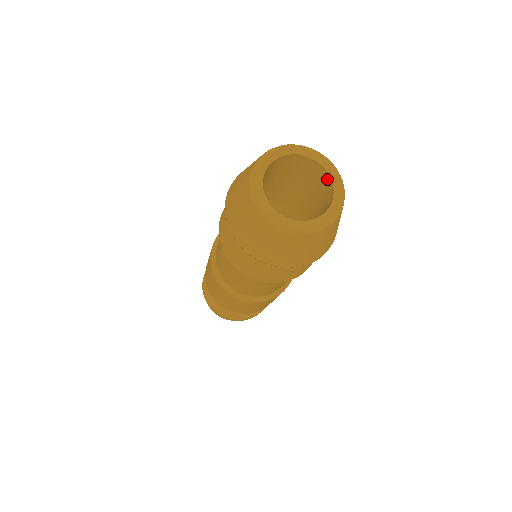
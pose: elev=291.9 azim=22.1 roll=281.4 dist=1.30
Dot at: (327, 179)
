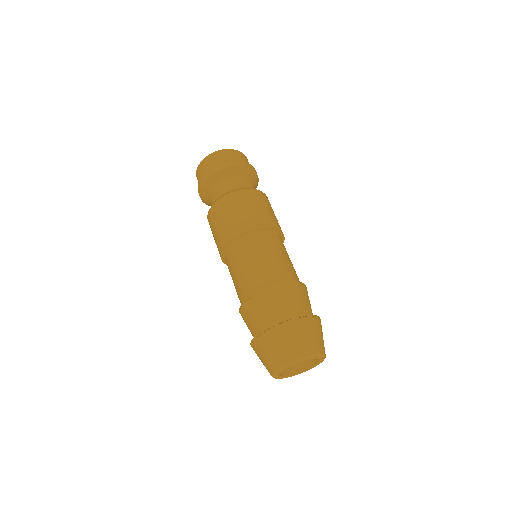
Dot at: occluded
